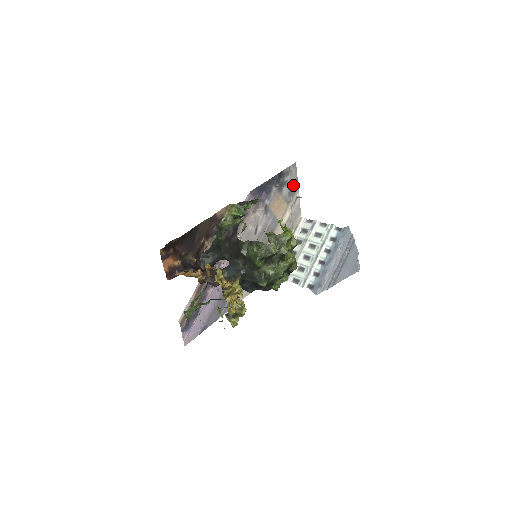
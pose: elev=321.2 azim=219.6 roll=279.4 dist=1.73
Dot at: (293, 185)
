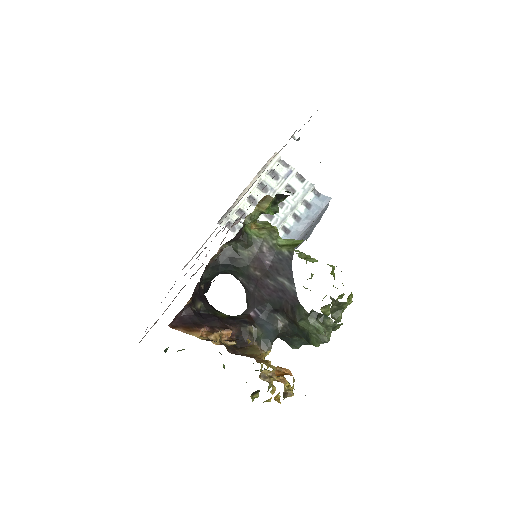
Dot at: occluded
